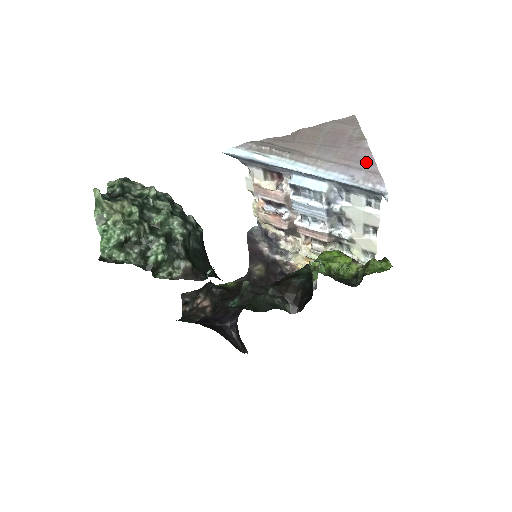
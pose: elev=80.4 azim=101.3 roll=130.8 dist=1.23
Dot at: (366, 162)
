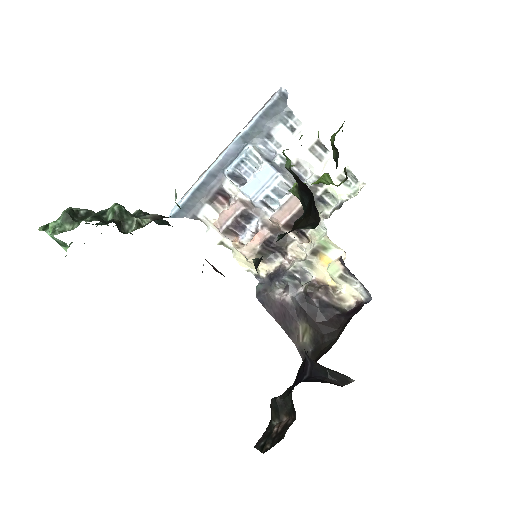
Dot at: occluded
